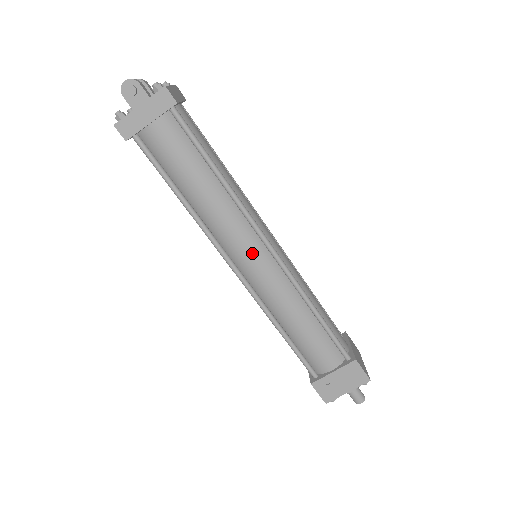
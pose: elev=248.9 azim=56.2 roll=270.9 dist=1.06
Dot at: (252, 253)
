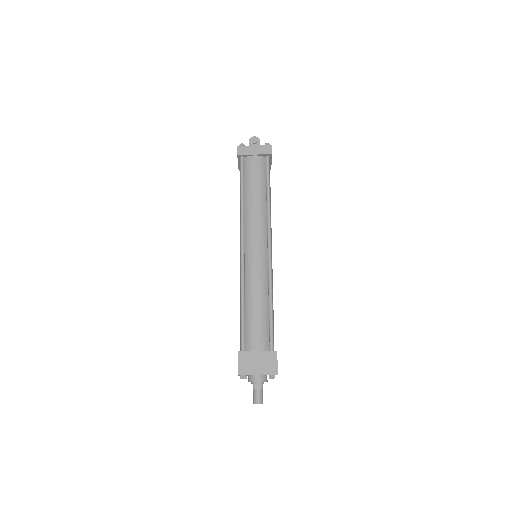
Dot at: (258, 243)
